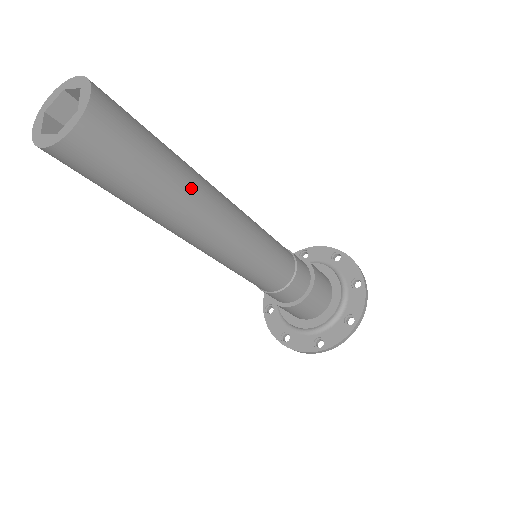
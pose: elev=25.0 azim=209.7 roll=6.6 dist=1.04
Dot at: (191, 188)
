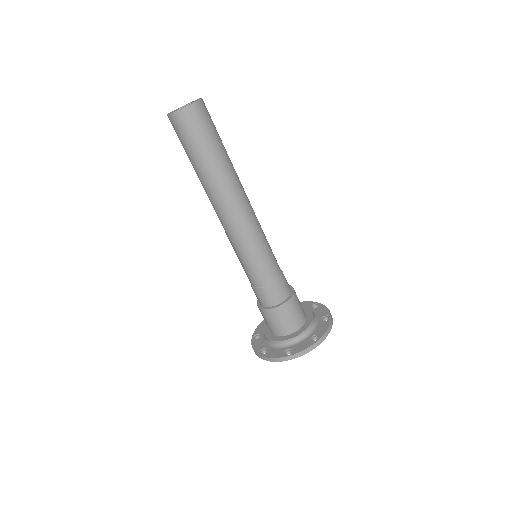
Dot at: (232, 165)
